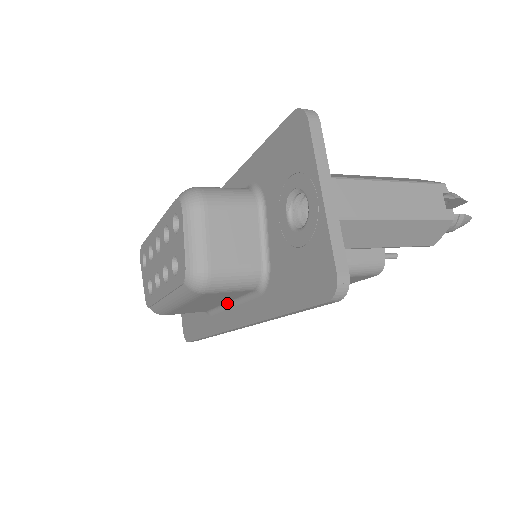
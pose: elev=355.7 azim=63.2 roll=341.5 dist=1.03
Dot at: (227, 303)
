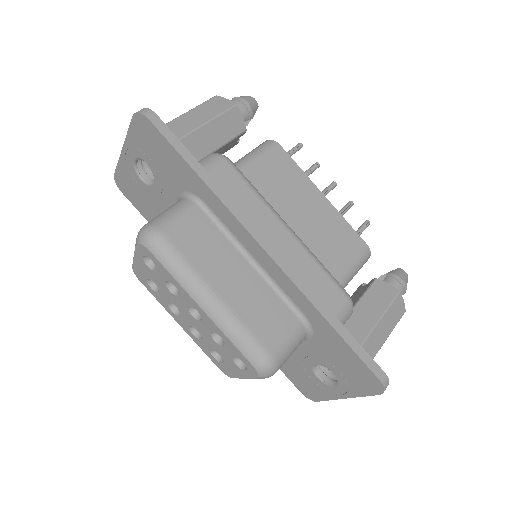
Dot at: occluded
